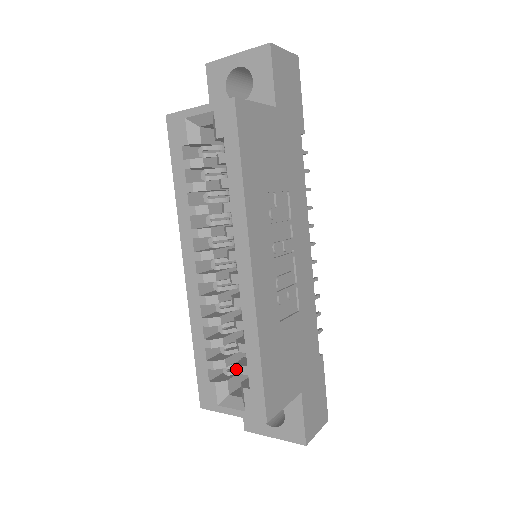
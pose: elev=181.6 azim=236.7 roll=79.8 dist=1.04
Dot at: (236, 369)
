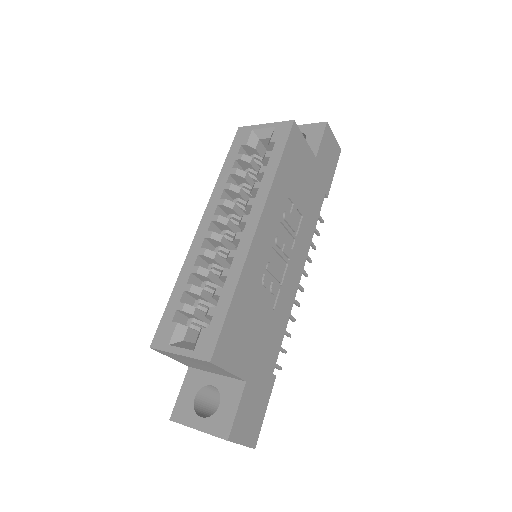
Dot at: (199, 327)
